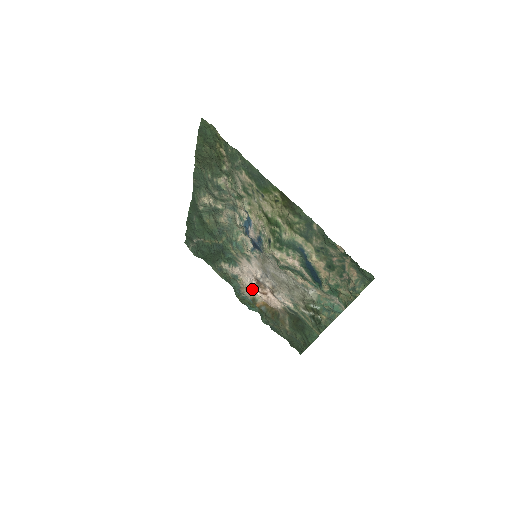
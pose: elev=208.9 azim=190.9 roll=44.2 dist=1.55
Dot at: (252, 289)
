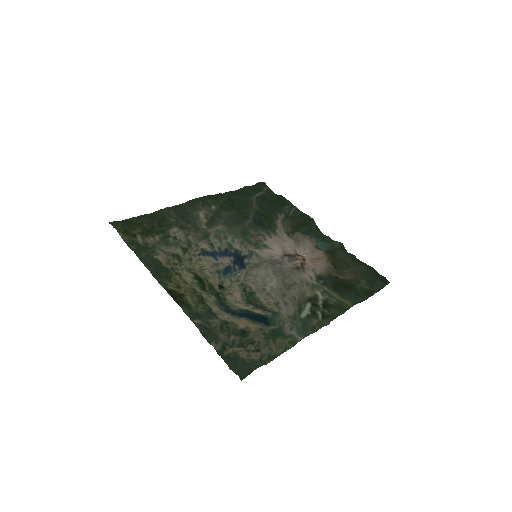
Dot at: (300, 250)
